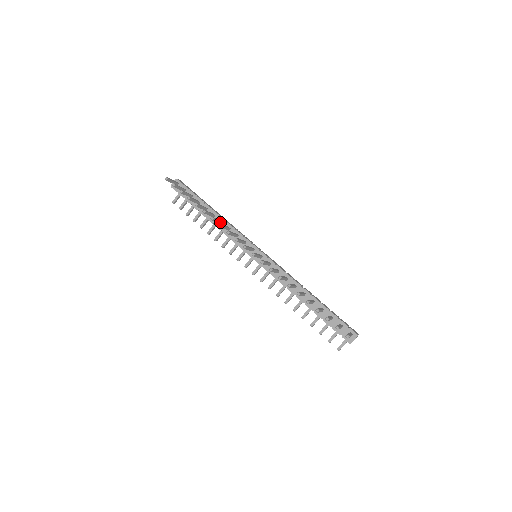
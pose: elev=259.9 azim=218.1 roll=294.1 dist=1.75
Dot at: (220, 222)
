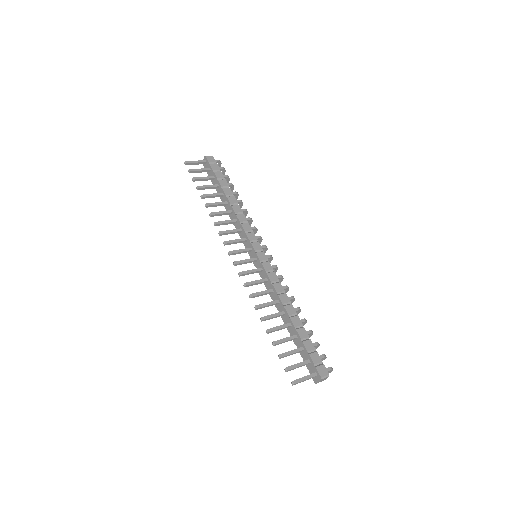
Dot at: (228, 213)
